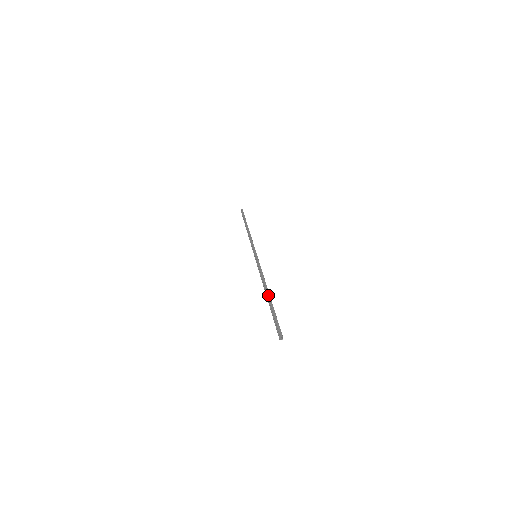
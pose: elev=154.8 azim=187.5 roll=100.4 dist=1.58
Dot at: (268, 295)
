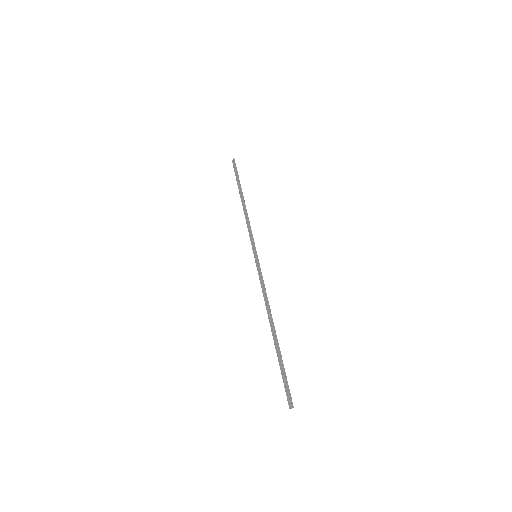
Dot at: (275, 333)
